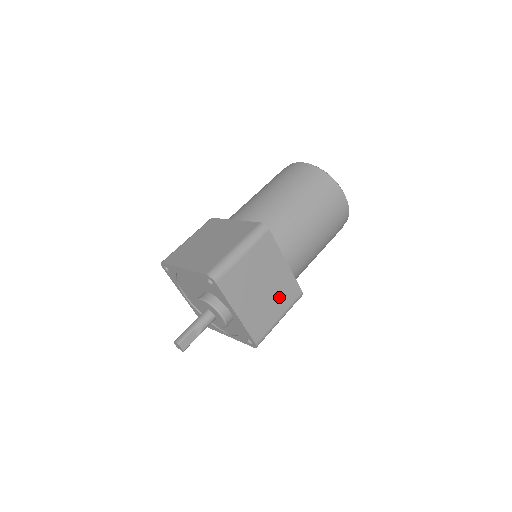
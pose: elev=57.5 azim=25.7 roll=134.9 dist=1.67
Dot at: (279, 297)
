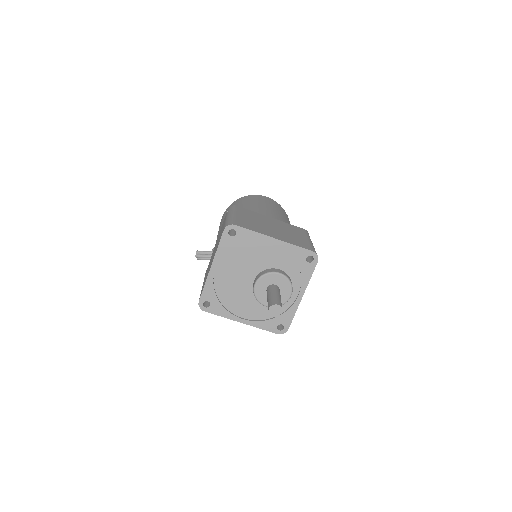
Dot at: occluded
